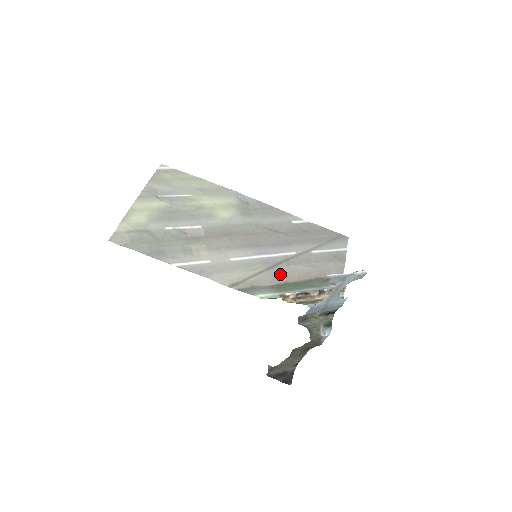
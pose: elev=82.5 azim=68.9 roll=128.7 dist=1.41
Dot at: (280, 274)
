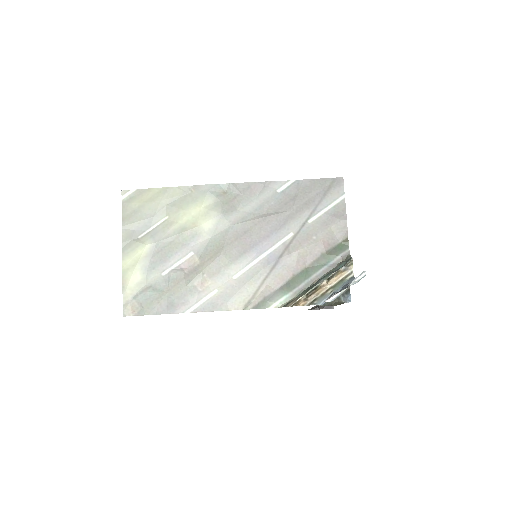
Dot at: (285, 269)
